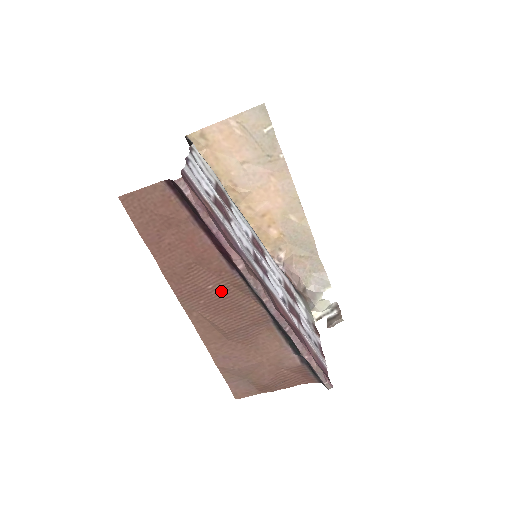
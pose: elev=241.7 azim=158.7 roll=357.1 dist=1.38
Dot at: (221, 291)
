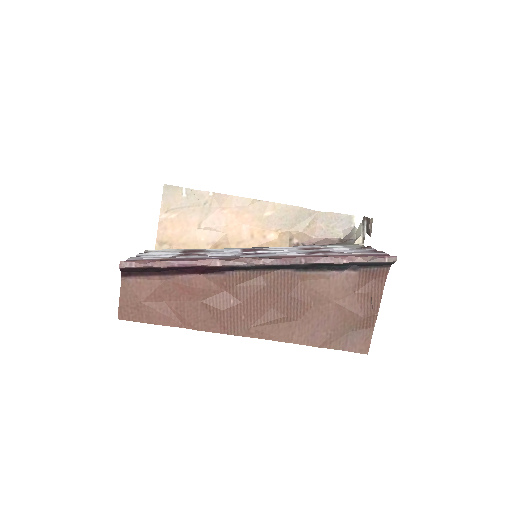
Dot at: (241, 295)
